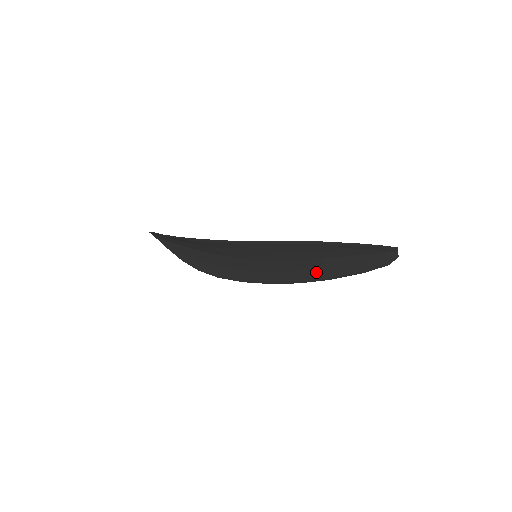
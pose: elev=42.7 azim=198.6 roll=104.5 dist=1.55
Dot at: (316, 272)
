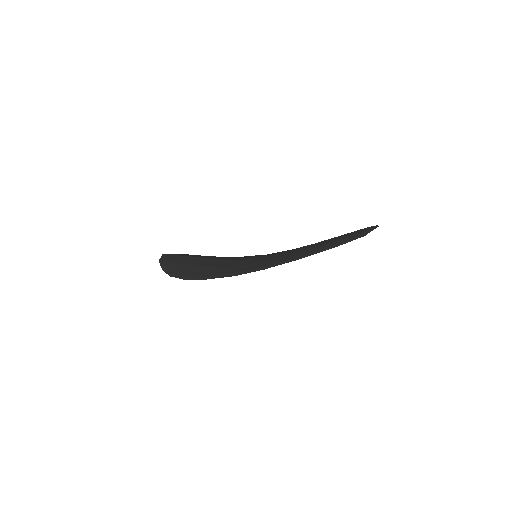
Dot at: occluded
